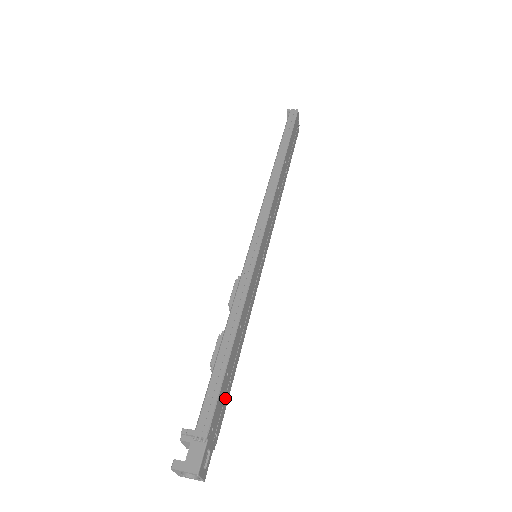
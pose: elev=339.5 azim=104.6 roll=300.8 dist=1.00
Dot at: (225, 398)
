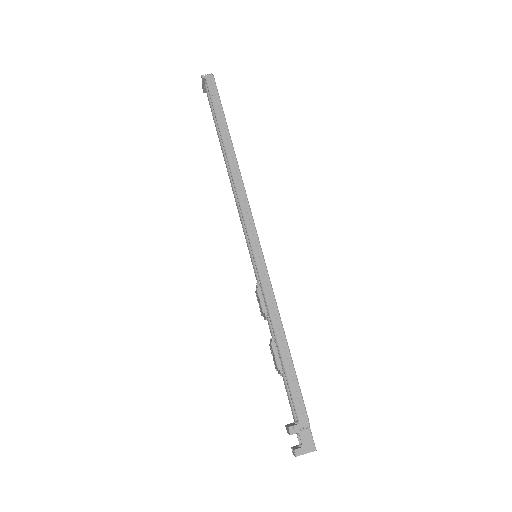
Dot at: occluded
